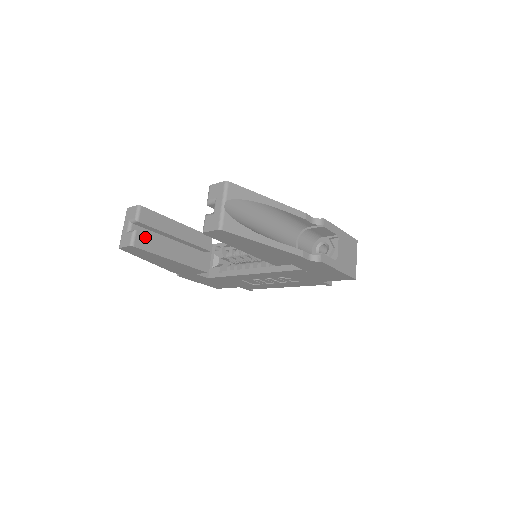
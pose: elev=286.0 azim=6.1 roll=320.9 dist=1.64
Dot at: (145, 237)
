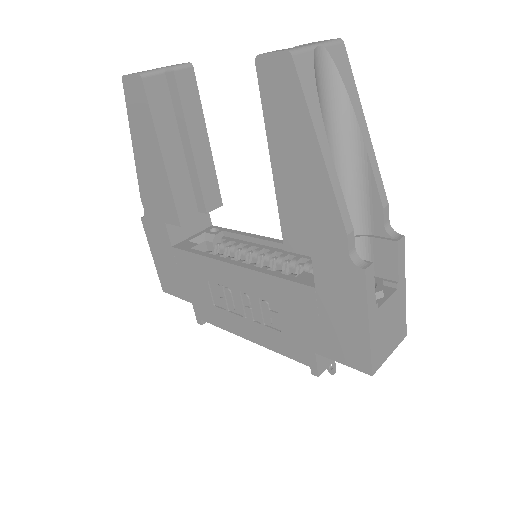
Dot at: (163, 92)
